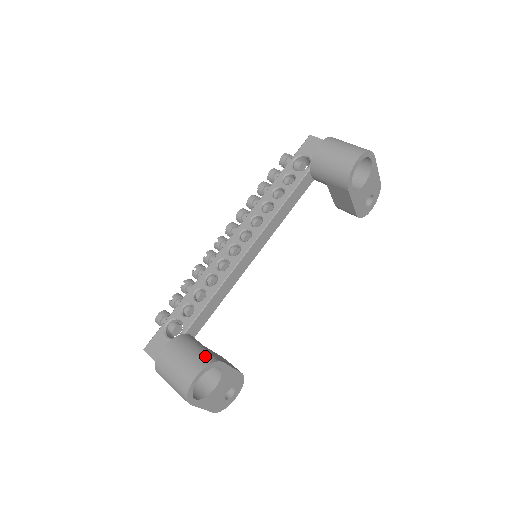
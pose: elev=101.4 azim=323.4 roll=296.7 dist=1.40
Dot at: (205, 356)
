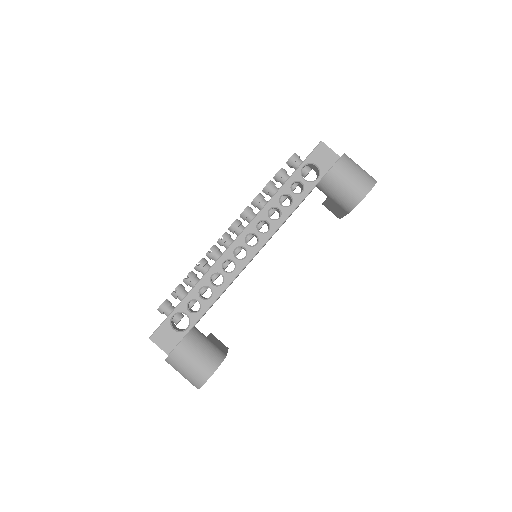
Dot at: (216, 354)
